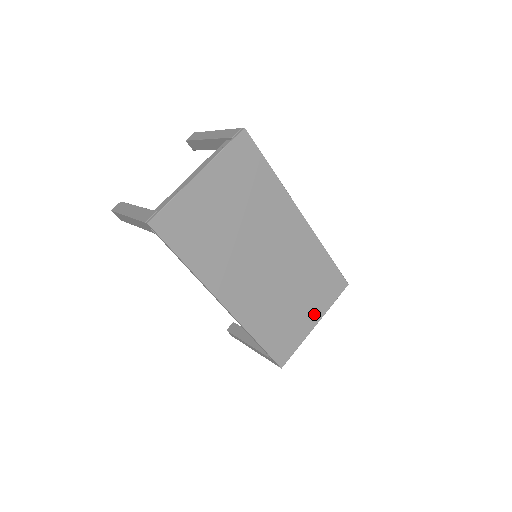
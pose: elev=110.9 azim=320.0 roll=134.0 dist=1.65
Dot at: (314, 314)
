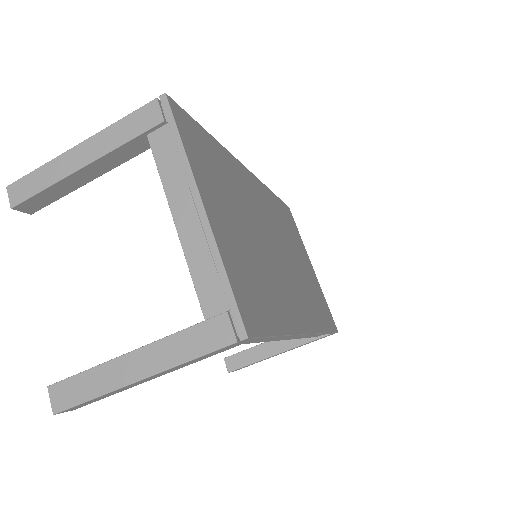
Dot at: (307, 259)
